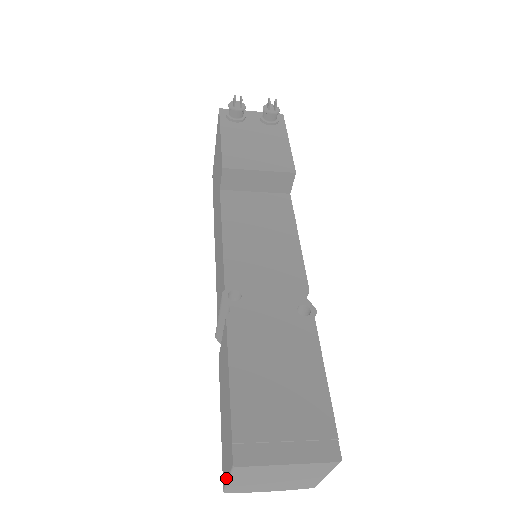
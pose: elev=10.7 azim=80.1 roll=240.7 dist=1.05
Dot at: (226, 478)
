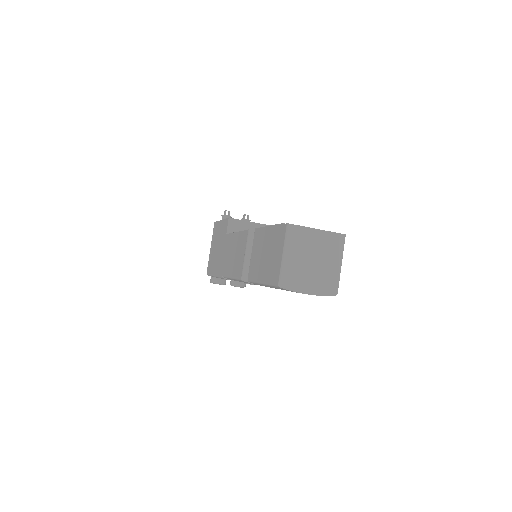
Dot at: (281, 260)
